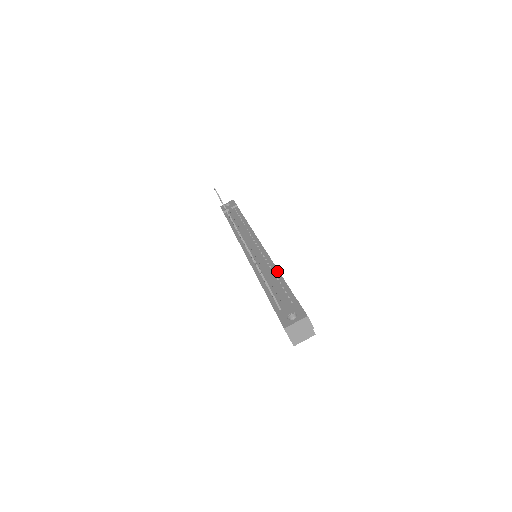
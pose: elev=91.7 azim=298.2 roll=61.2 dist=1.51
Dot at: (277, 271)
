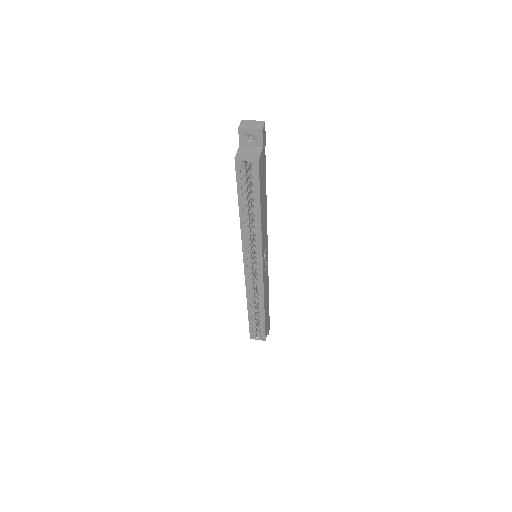
Dot at: occluded
